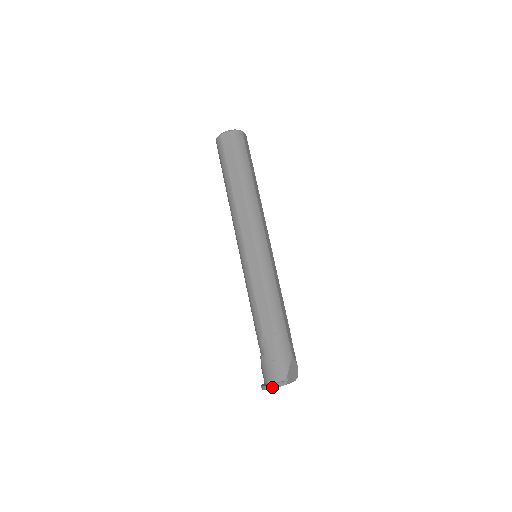
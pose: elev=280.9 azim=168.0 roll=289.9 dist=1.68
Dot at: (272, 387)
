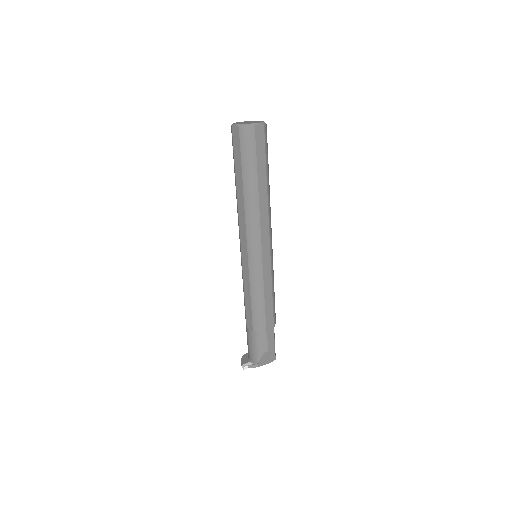
Dot at: (242, 367)
